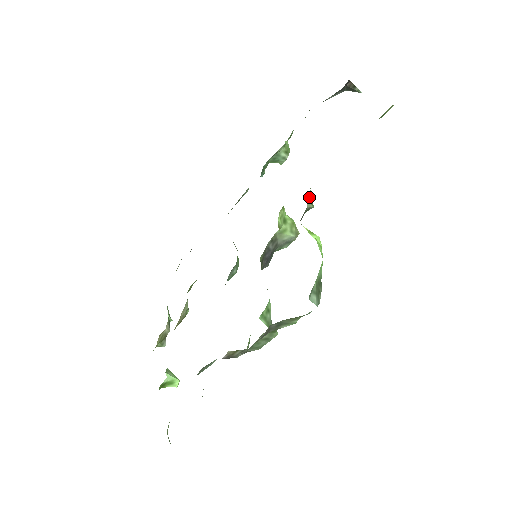
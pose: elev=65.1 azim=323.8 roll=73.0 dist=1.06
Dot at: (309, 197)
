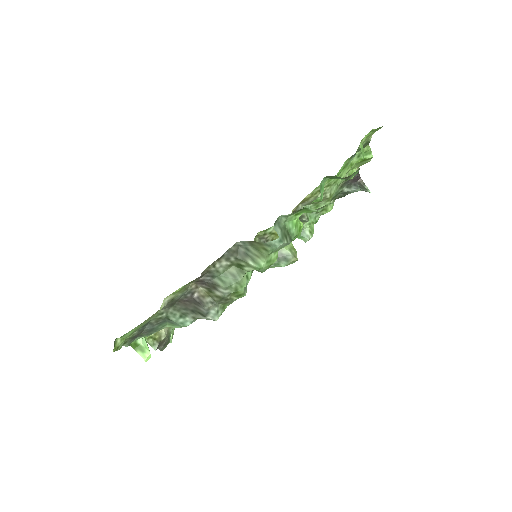
Dot at: occluded
